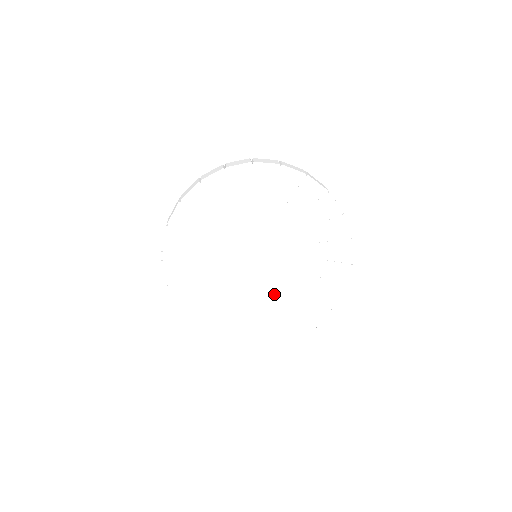
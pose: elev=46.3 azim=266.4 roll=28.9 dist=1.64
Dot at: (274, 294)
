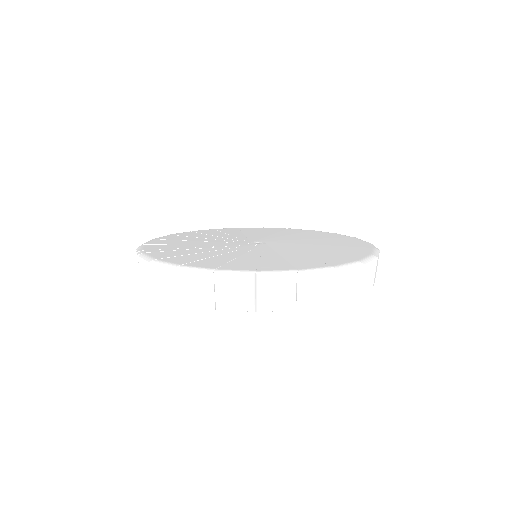
Dot at: occluded
